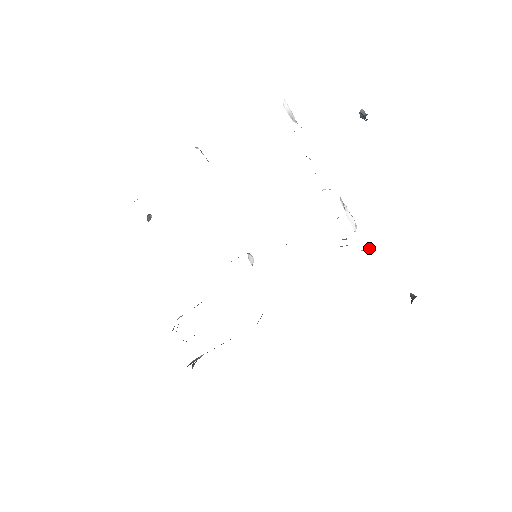
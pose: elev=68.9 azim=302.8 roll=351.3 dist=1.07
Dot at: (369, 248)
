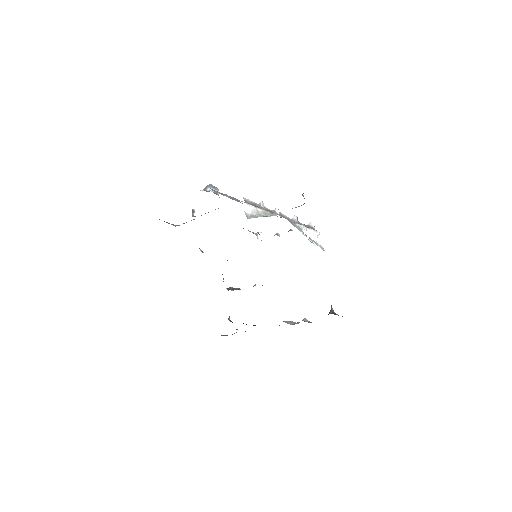
Dot at: occluded
